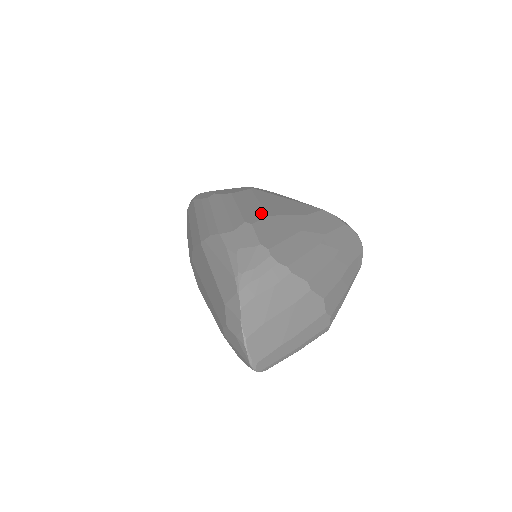
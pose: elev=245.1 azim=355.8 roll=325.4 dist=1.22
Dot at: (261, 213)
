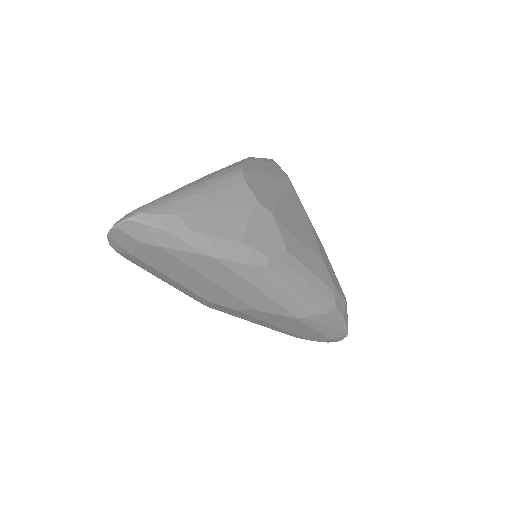
Dot at: (322, 265)
